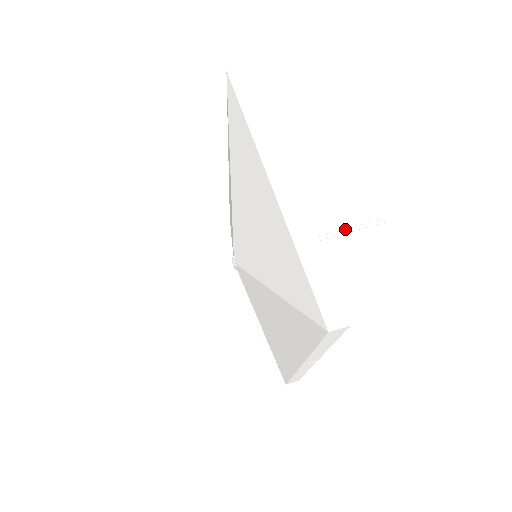
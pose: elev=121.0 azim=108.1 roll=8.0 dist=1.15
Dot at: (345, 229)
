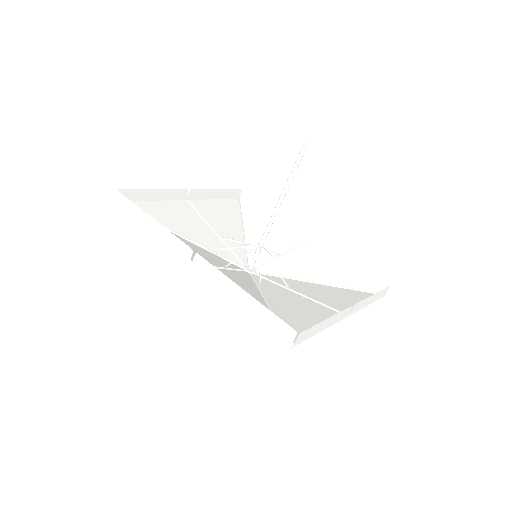
Dot at: (290, 182)
